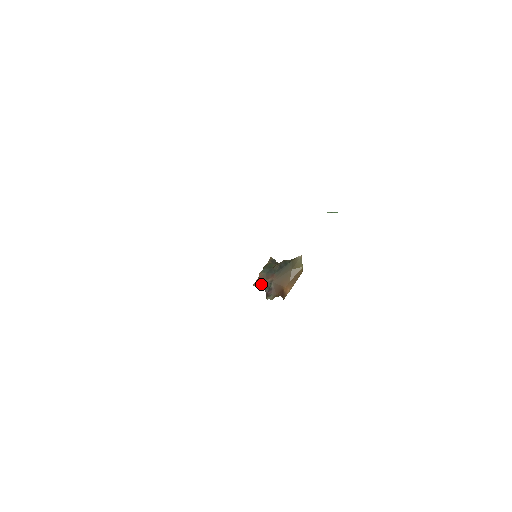
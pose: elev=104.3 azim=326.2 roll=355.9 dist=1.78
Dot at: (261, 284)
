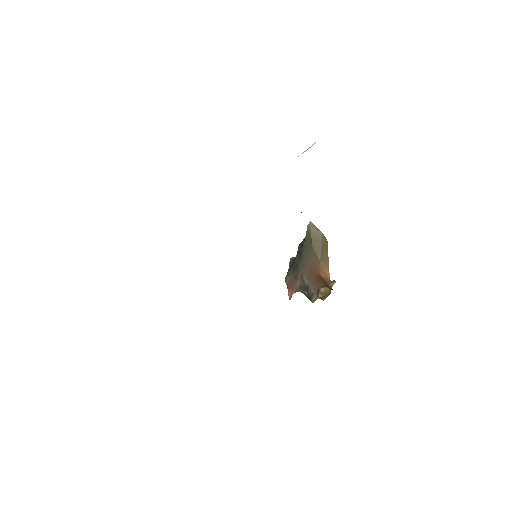
Dot at: (295, 291)
